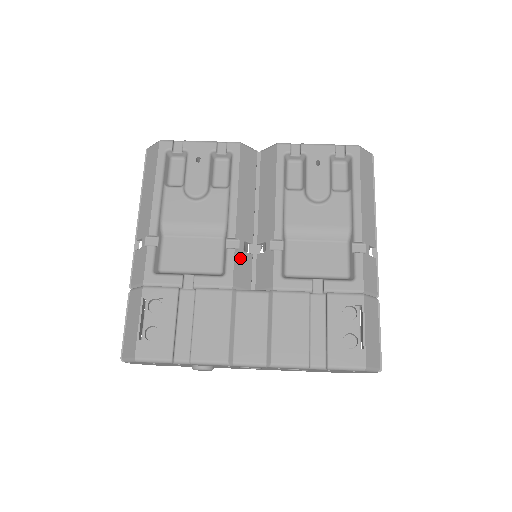
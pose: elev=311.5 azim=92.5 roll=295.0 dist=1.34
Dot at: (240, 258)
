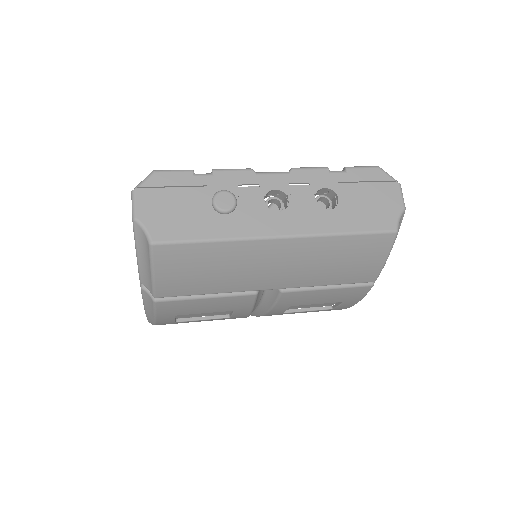
Dot at: occluded
